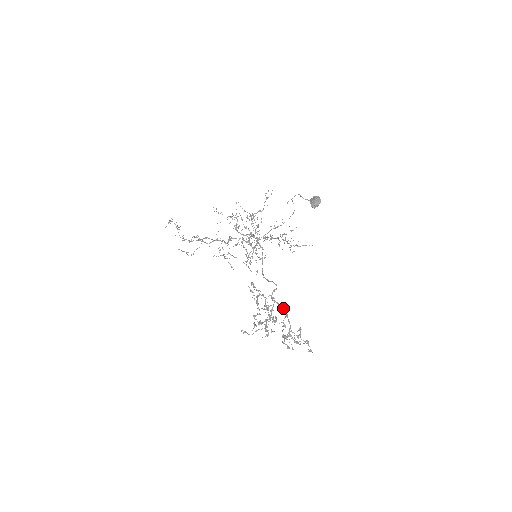
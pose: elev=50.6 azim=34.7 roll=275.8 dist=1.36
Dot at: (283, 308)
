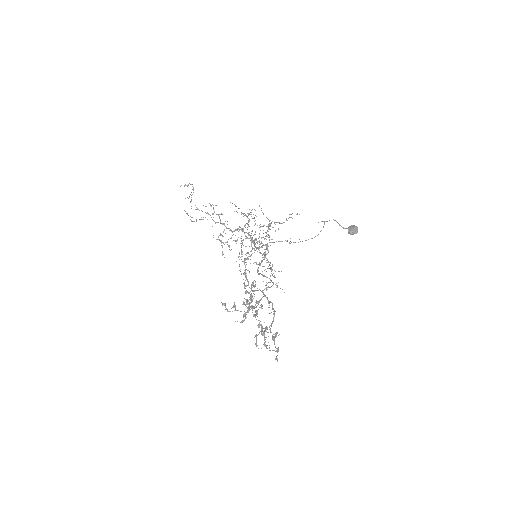
Dot at: (272, 304)
